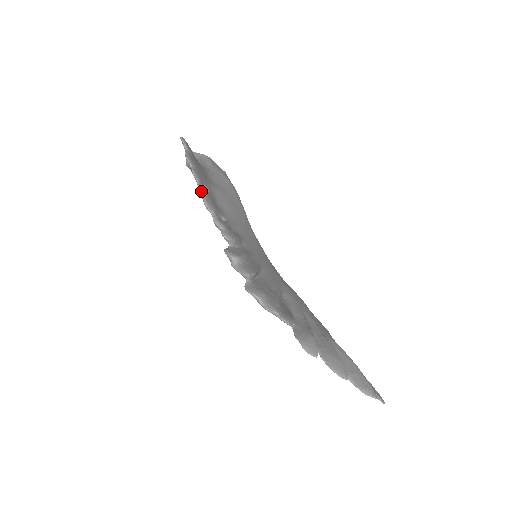
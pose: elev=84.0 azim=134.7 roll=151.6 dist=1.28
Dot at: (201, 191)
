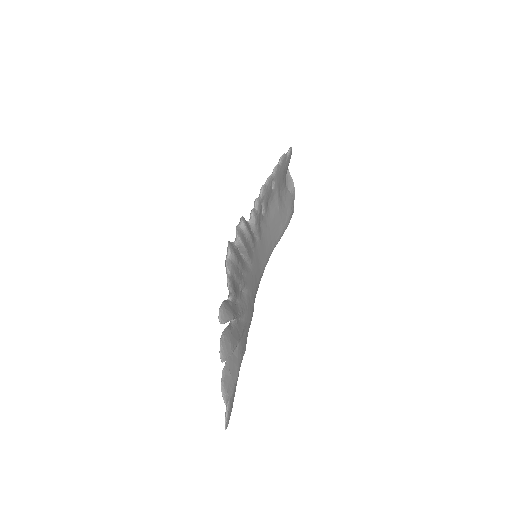
Dot at: (269, 179)
